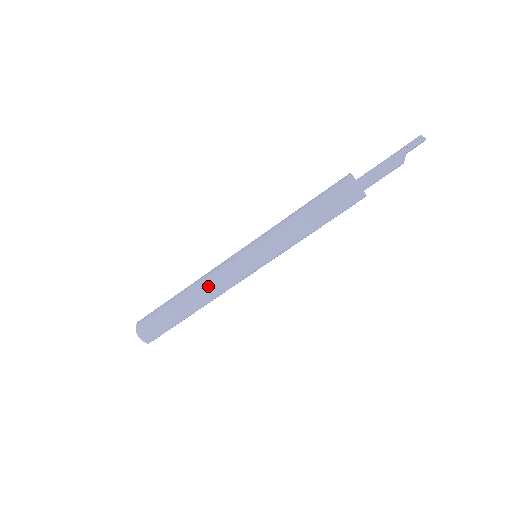
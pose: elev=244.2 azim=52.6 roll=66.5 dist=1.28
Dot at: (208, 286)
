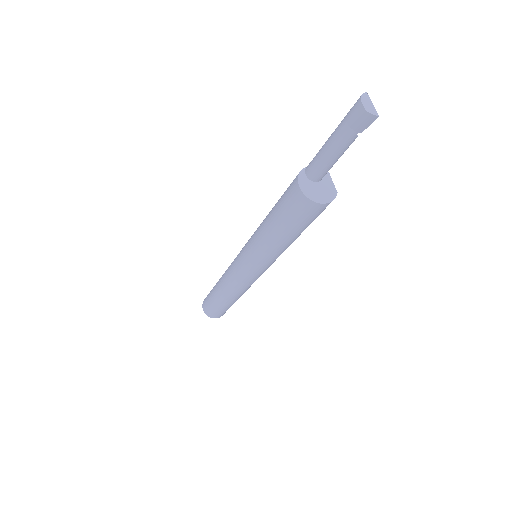
Dot at: (241, 292)
